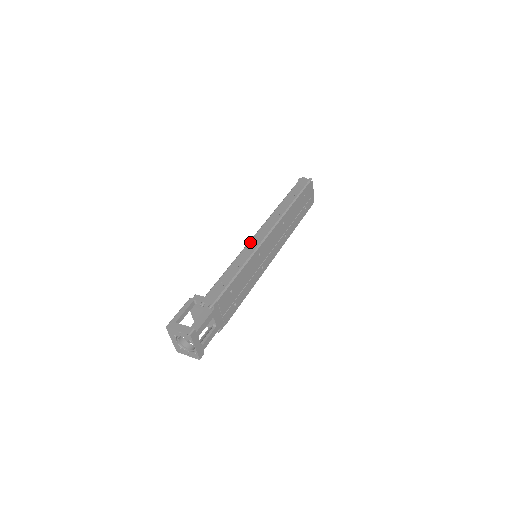
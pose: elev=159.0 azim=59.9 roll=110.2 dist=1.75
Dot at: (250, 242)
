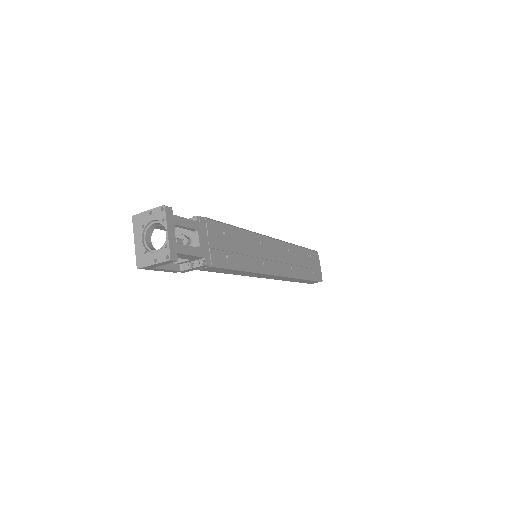
Dot at: occluded
